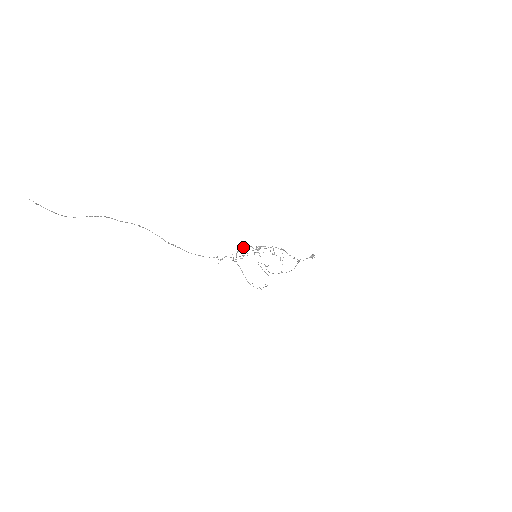
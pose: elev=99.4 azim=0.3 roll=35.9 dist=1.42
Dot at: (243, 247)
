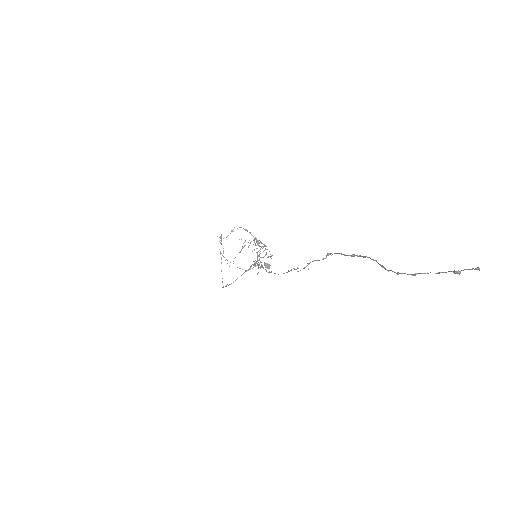
Dot at: (267, 249)
